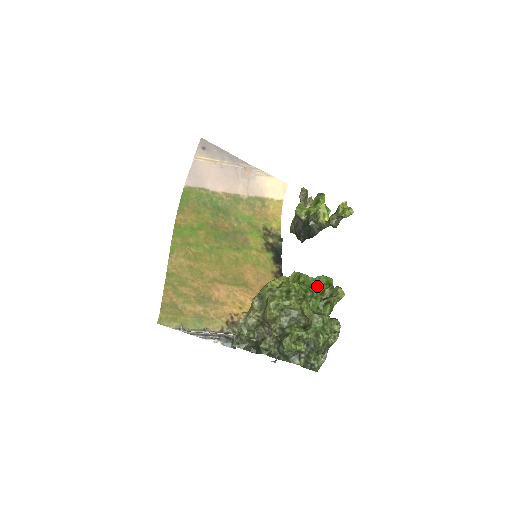
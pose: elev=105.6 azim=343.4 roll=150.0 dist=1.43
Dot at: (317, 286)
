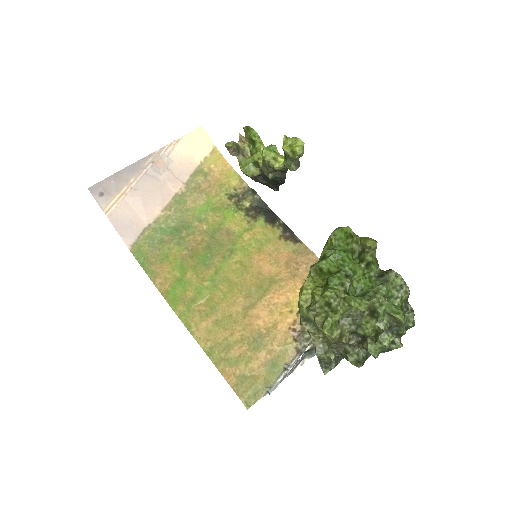
Dot at: (344, 261)
